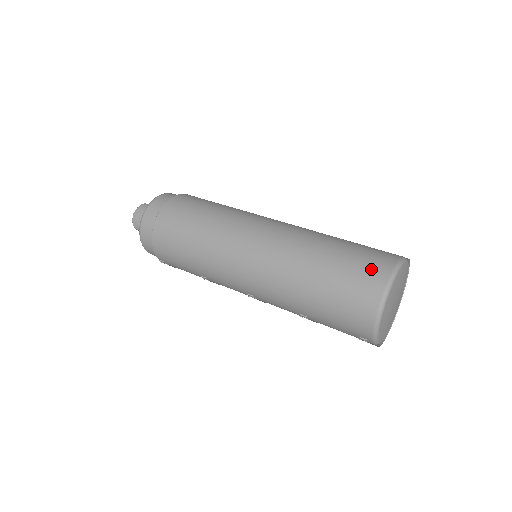
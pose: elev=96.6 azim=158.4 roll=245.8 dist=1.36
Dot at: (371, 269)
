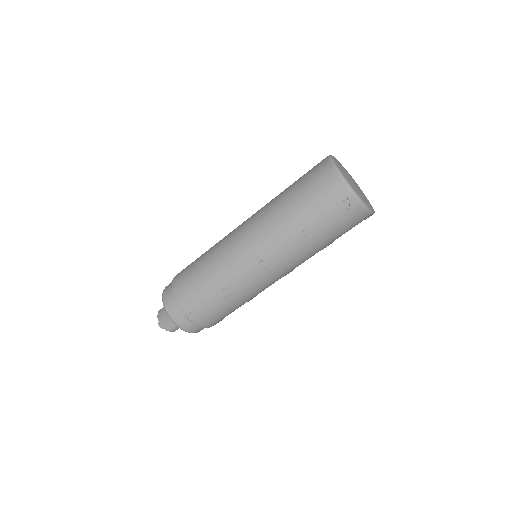
Dot at: (316, 165)
